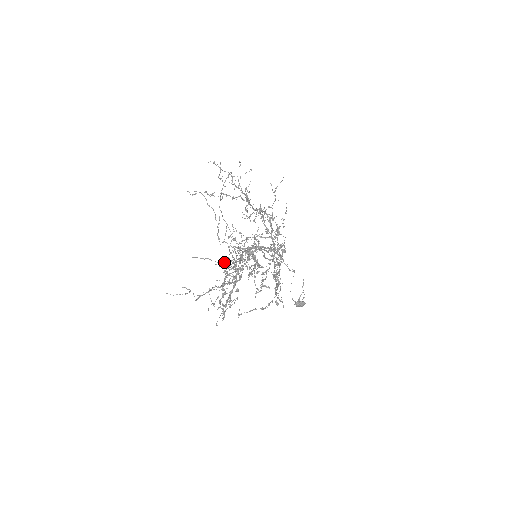
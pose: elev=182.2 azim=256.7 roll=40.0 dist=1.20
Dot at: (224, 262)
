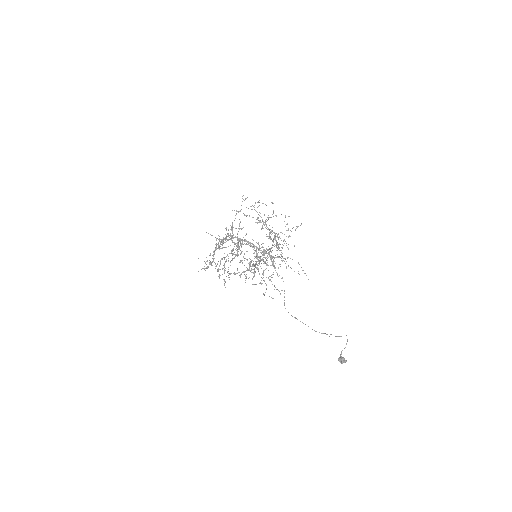
Dot at: occluded
